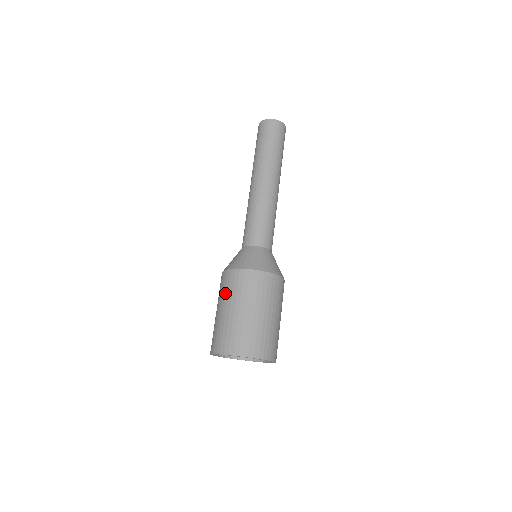
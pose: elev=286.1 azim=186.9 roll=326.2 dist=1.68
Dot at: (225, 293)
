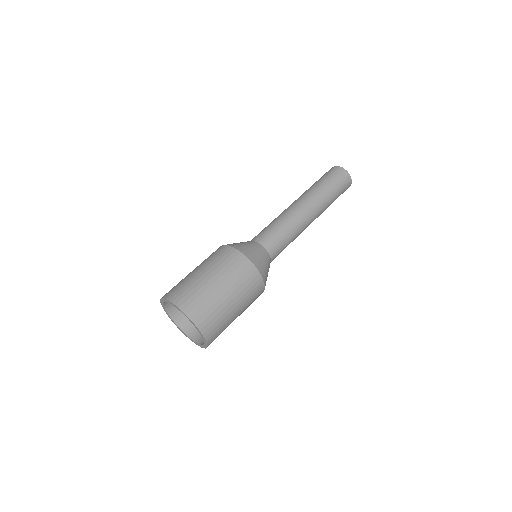
Dot at: (206, 259)
